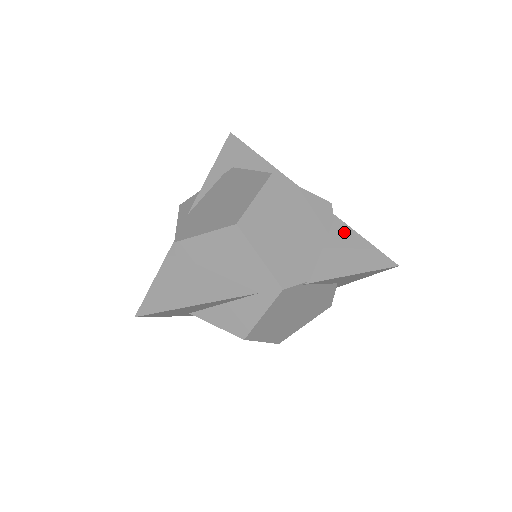
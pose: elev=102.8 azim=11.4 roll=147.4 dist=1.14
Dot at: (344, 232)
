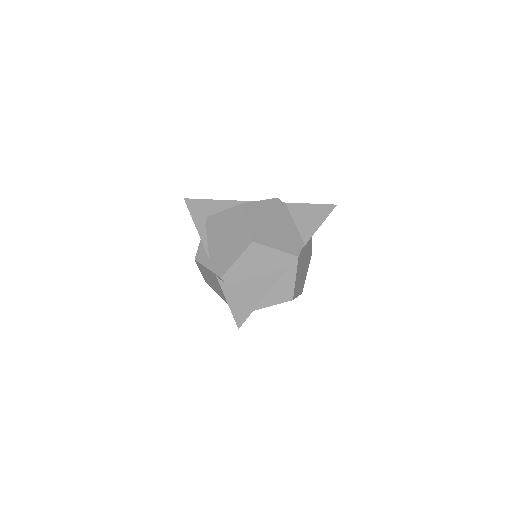
Dot at: (297, 208)
